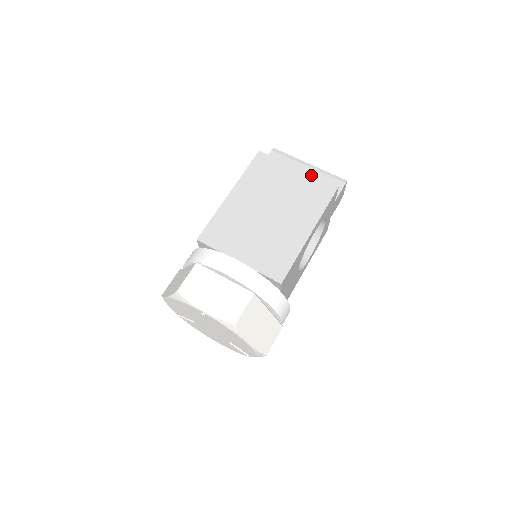
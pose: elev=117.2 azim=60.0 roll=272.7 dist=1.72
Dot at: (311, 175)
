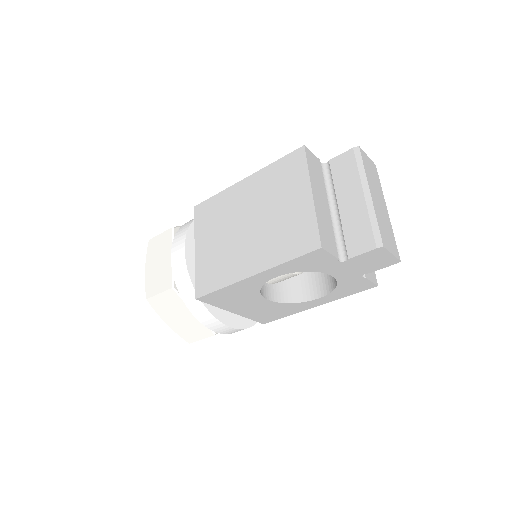
Dot at: (314, 211)
